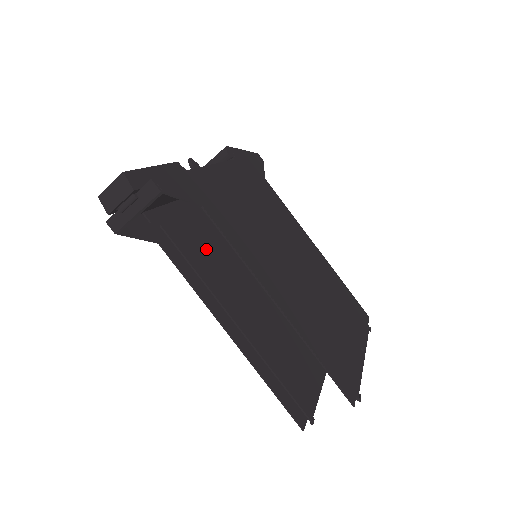
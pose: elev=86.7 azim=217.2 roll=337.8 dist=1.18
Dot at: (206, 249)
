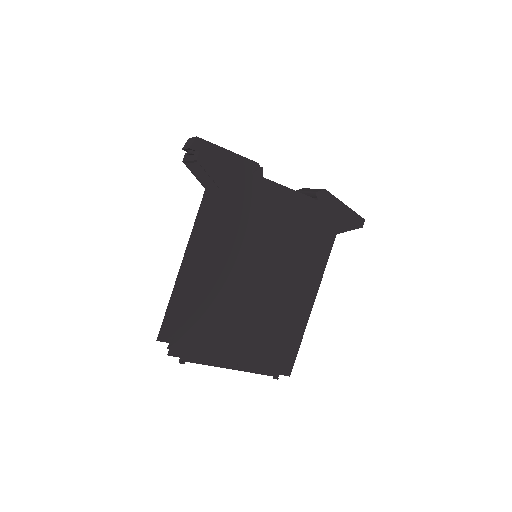
Dot at: occluded
